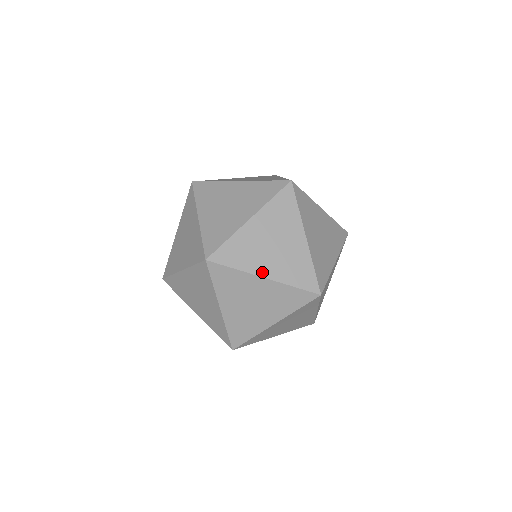
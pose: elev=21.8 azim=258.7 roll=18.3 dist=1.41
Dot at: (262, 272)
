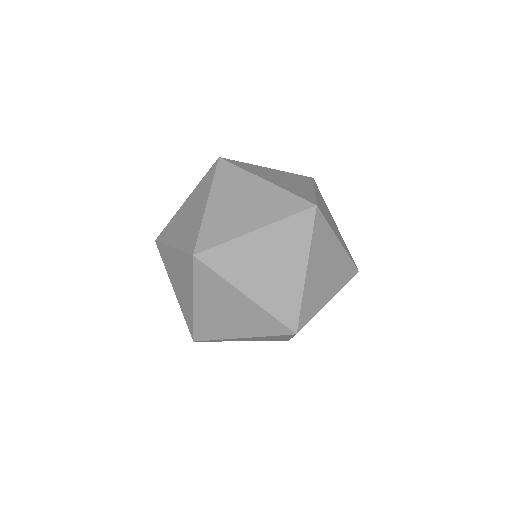
Dot at: occluded
